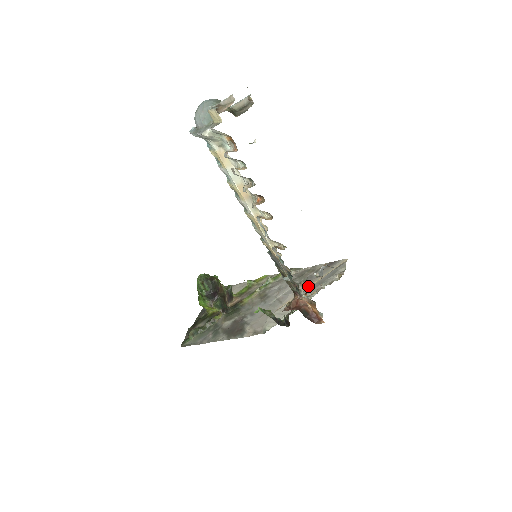
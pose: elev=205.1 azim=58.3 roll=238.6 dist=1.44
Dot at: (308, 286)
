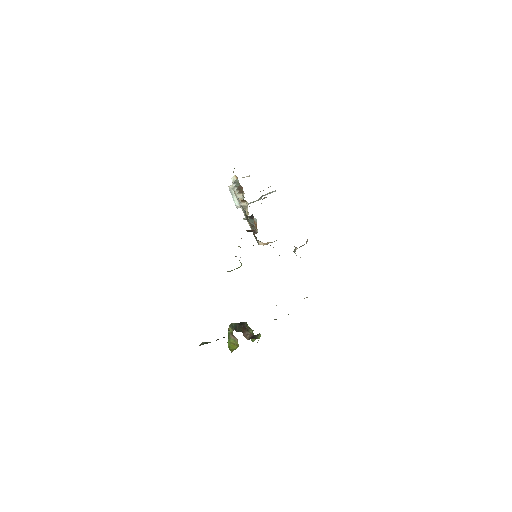
Dot at: occluded
